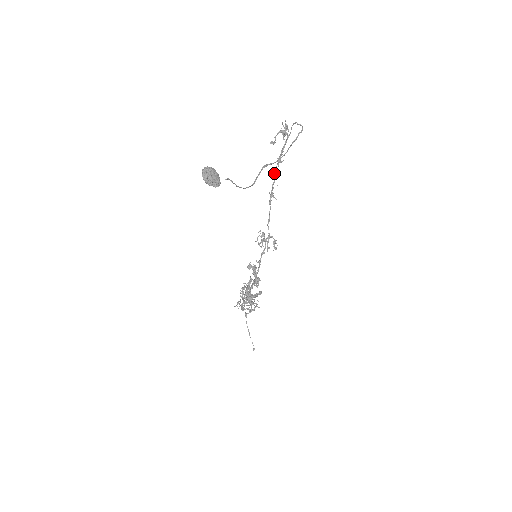
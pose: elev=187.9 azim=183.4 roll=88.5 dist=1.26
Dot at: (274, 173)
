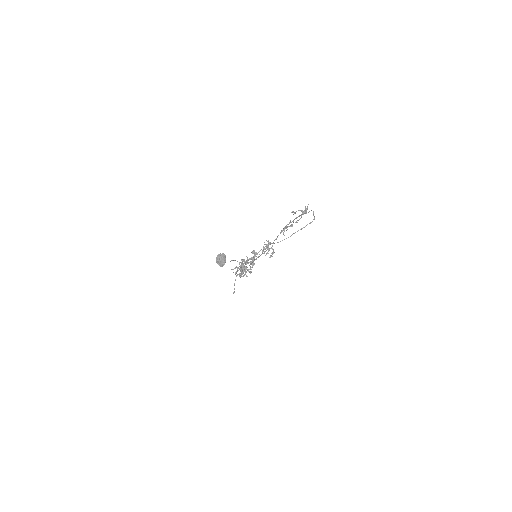
Dot at: (286, 228)
